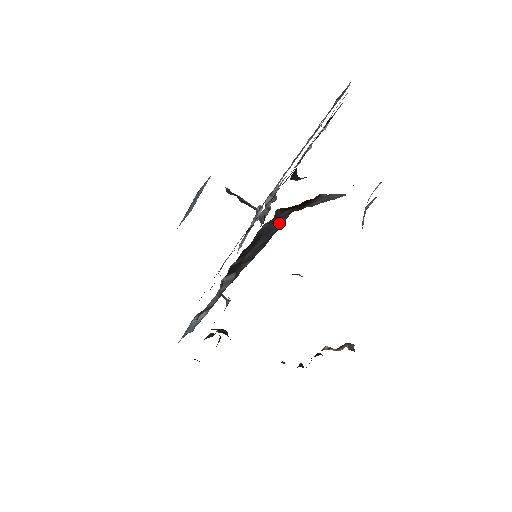
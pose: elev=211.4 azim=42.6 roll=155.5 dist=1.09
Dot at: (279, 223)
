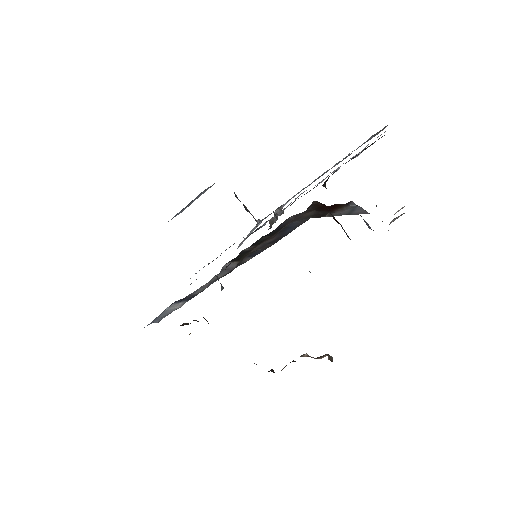
Dot at: (297, 224)
